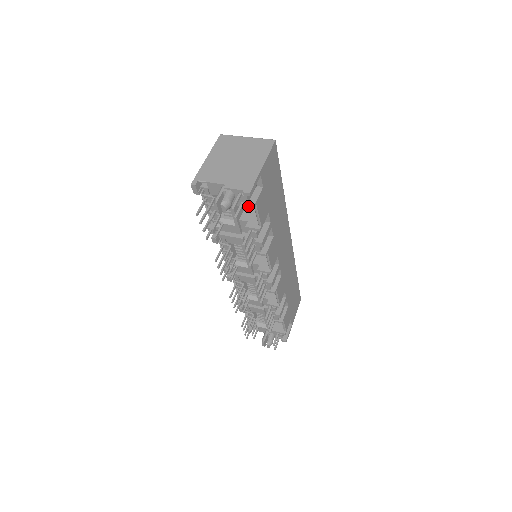
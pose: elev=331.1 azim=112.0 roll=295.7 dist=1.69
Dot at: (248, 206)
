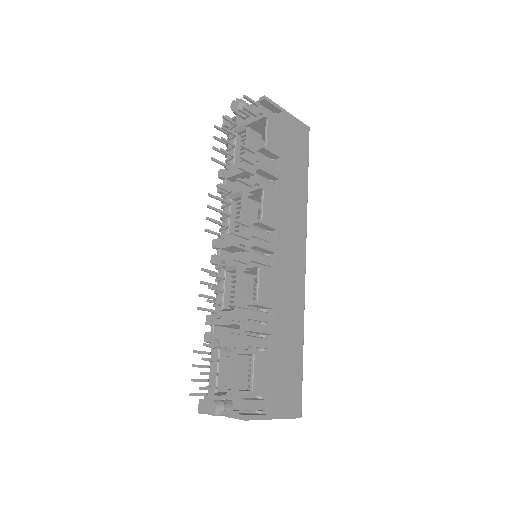
Dot at: (260, 117)
